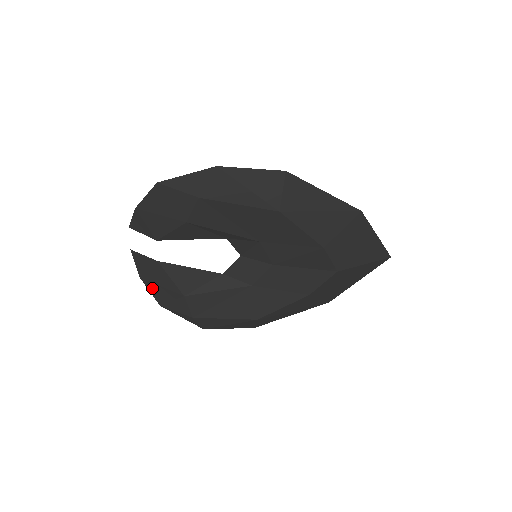
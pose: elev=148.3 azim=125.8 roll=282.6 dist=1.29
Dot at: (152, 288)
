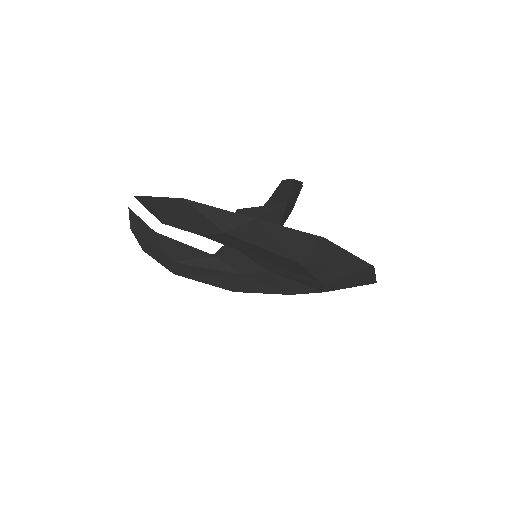
Dot at: (140, 240)
